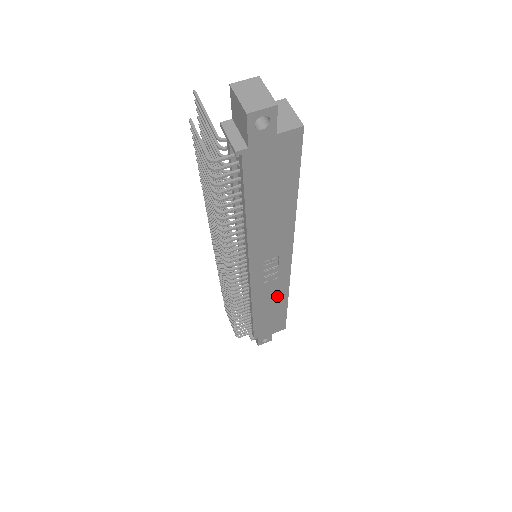
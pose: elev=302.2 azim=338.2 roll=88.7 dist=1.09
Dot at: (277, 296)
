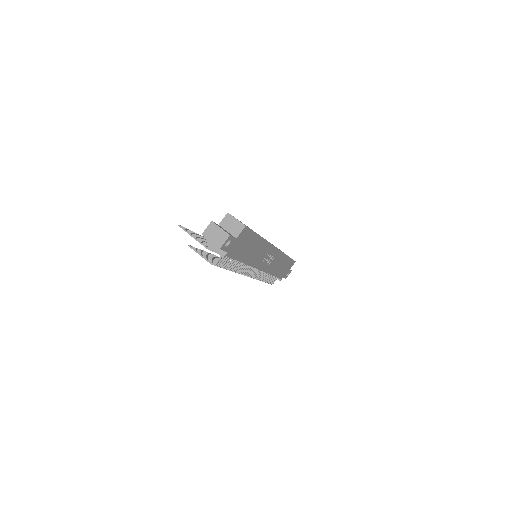
Dot at: (280, 260)
